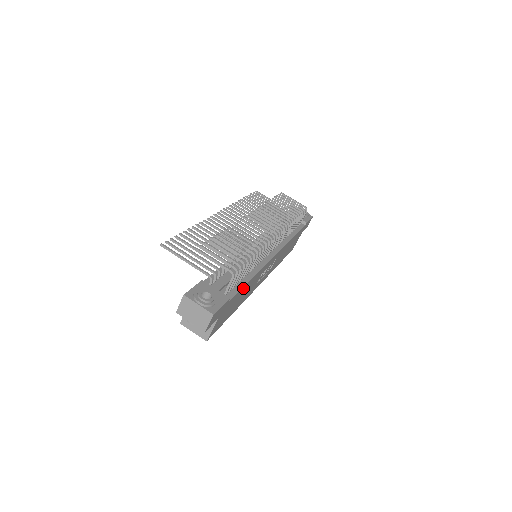
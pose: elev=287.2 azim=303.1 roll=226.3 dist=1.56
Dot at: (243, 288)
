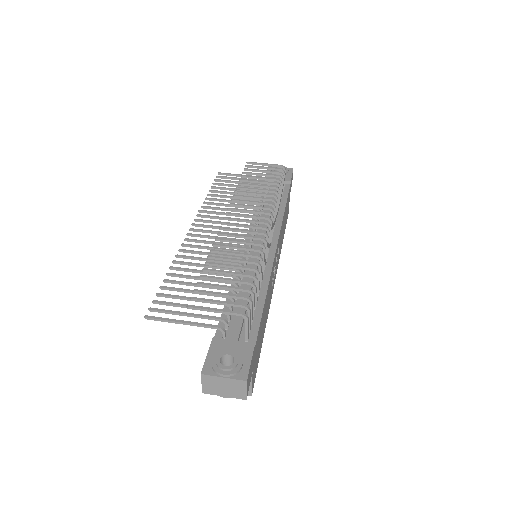
Dot at: (262, 314)
